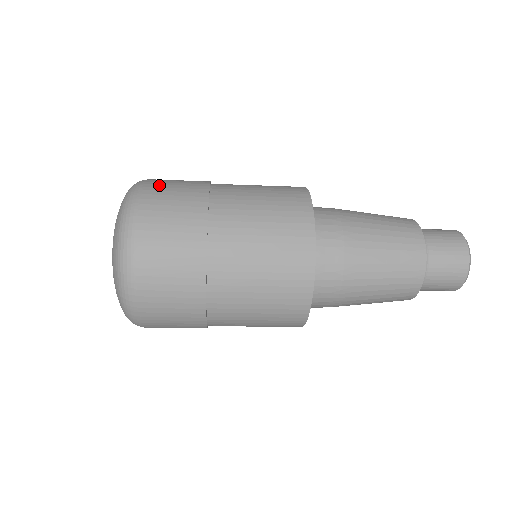
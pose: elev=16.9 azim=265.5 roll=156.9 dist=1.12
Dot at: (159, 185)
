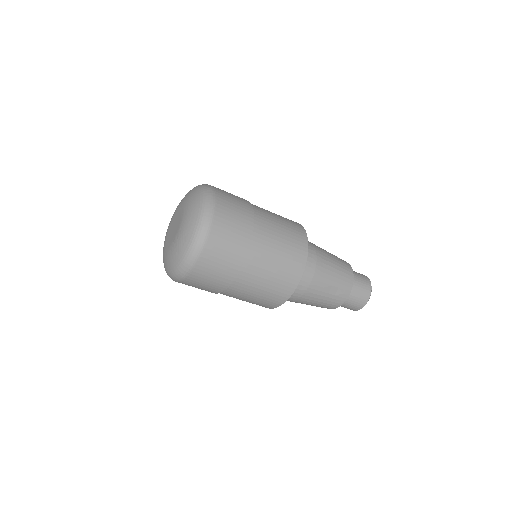
Dot at: (225, 204)
